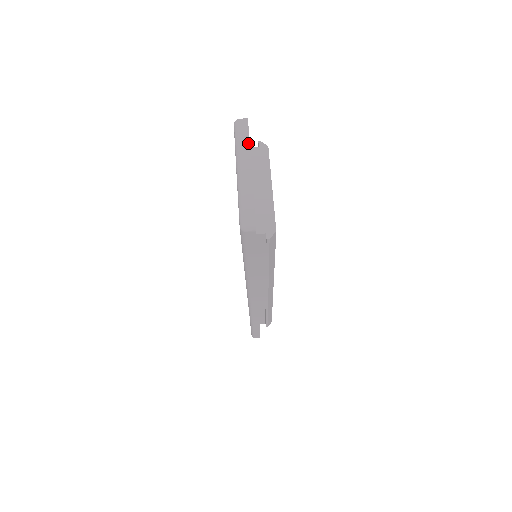
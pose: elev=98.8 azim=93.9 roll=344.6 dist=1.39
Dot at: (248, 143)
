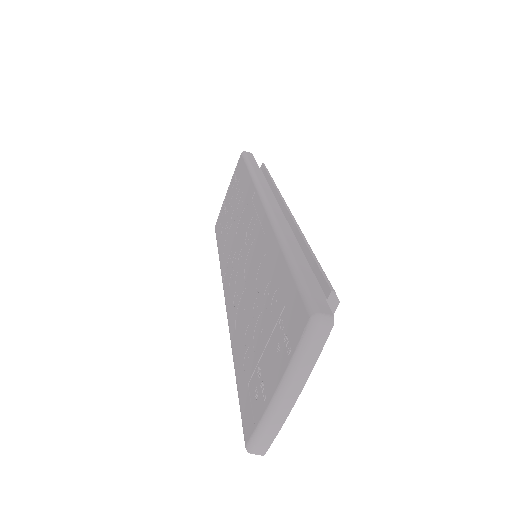
Dot at: (312, 367)
